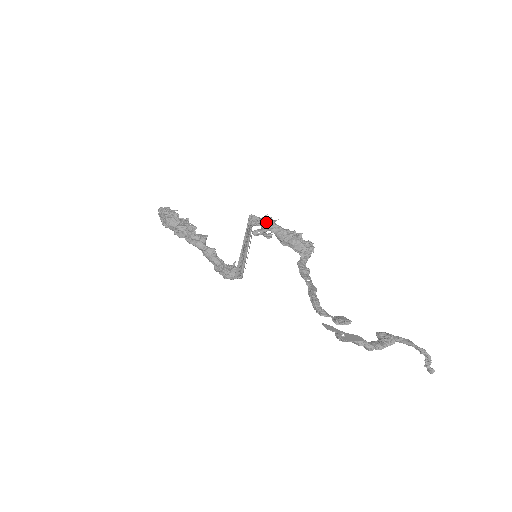
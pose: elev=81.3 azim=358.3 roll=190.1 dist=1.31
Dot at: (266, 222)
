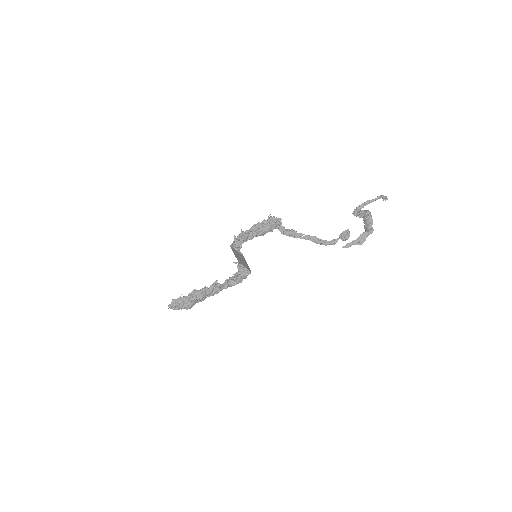
Dot at: (243, 240)
